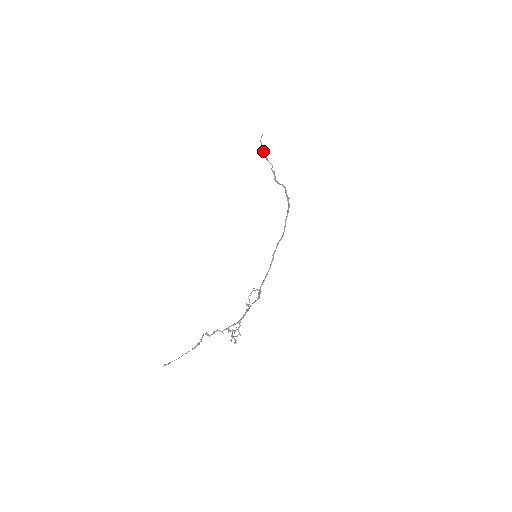
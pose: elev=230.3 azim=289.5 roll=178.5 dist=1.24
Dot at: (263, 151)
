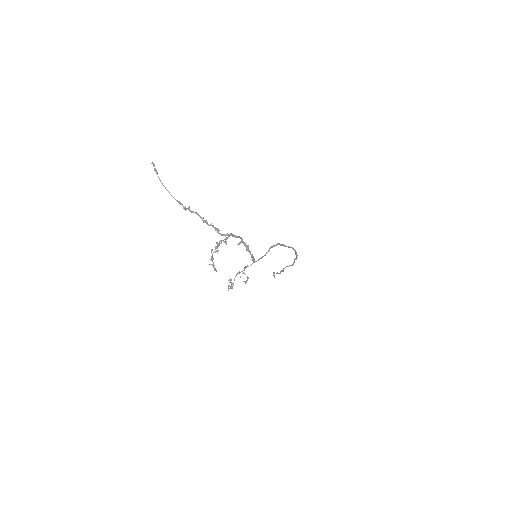
Dot at: (274, 272)
